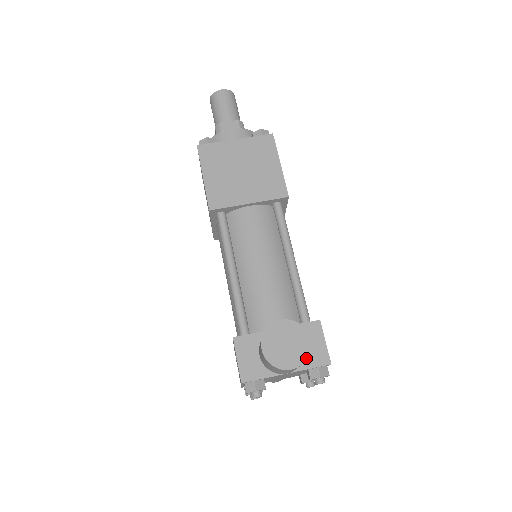
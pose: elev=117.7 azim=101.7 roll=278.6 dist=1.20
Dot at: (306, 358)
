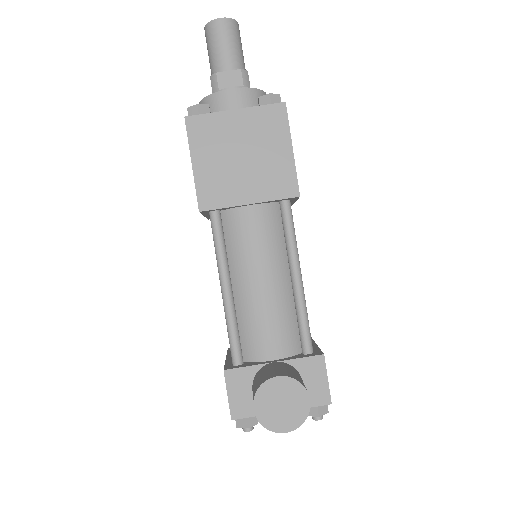
Dot at: (303, 421)
